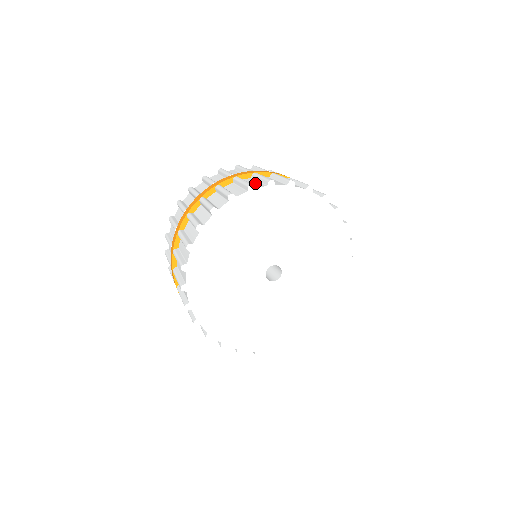
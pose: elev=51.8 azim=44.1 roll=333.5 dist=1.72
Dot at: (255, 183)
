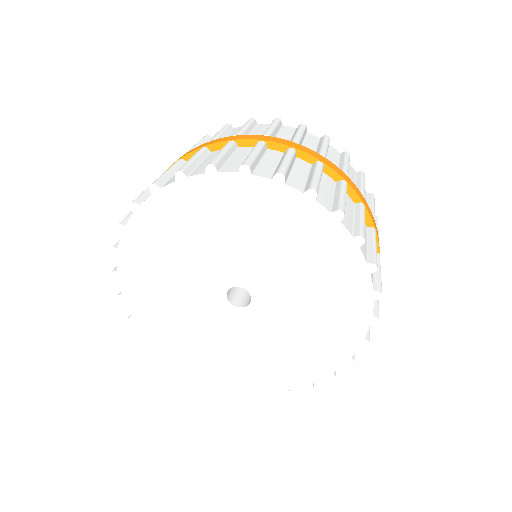
Dot at: (299, 176)
